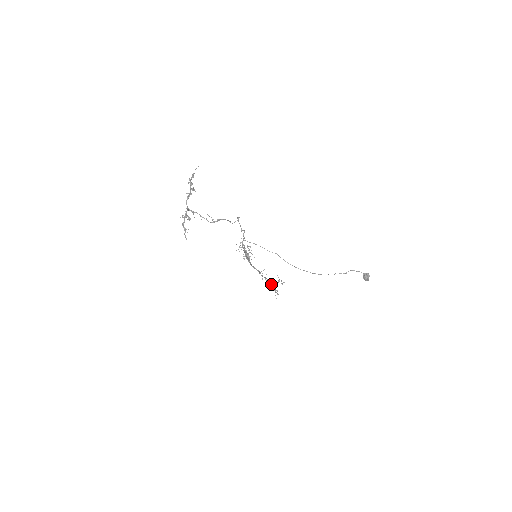
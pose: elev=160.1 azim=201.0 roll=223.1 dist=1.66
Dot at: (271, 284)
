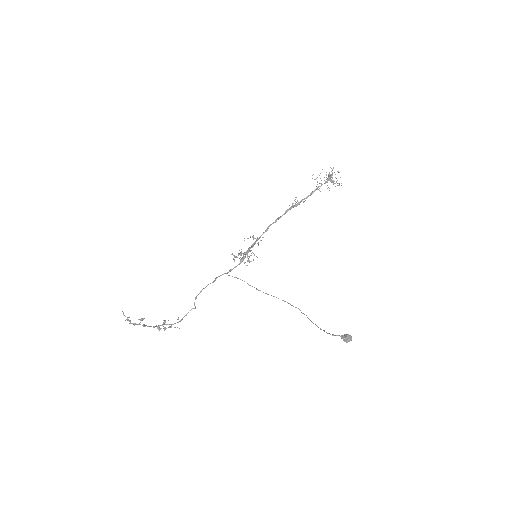
Dot at: occluded
